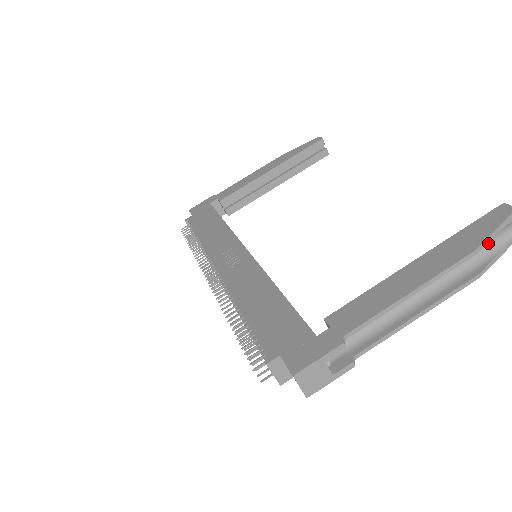
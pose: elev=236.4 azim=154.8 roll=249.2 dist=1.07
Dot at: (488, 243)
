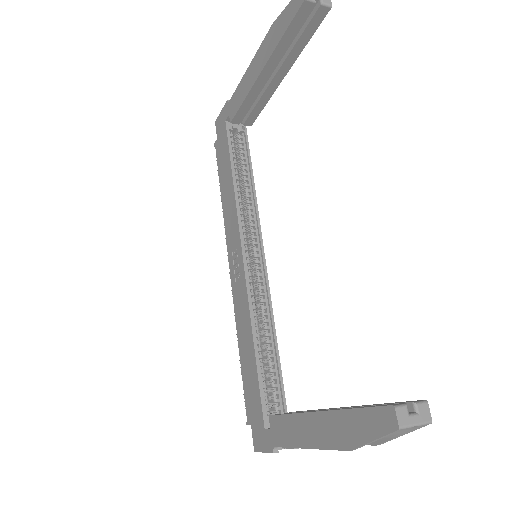
Dot at: occluded
